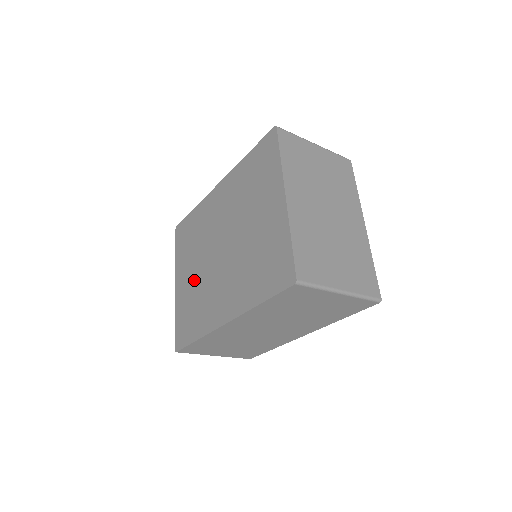
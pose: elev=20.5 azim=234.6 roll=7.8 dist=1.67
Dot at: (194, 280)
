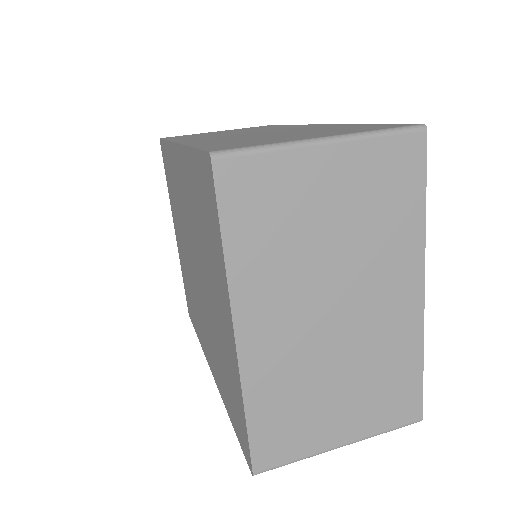
Dot at: (184, 260)
